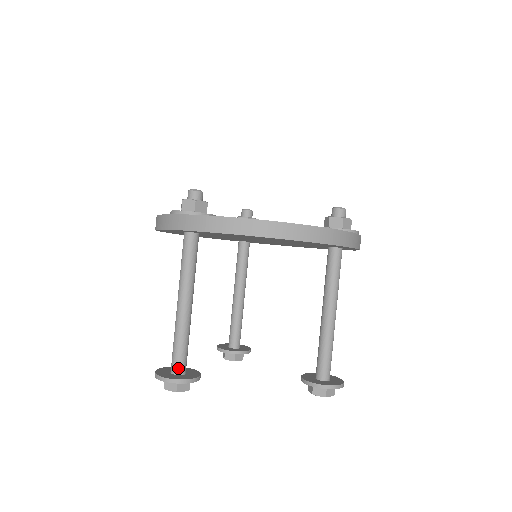
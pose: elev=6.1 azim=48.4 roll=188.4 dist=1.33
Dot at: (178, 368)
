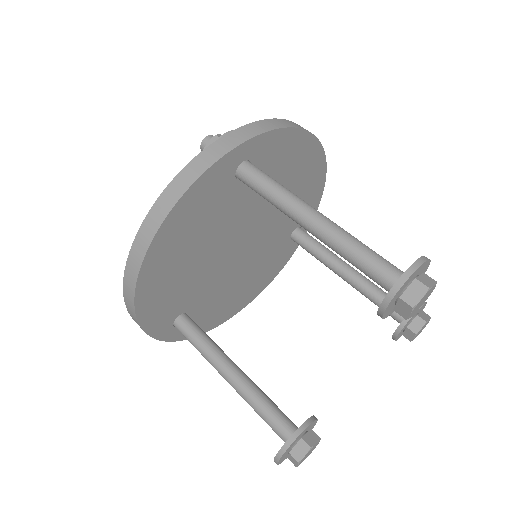
Dot at: (400, 270)
